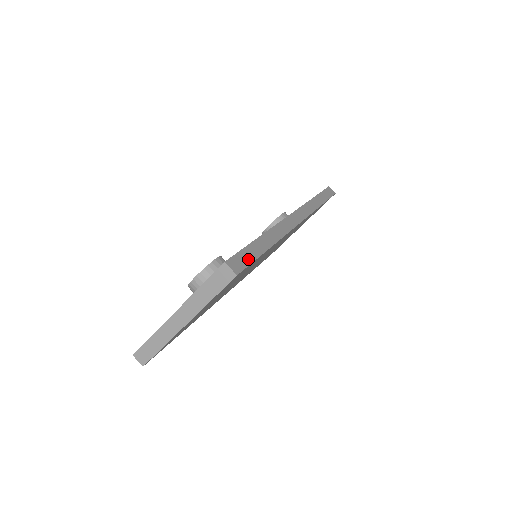
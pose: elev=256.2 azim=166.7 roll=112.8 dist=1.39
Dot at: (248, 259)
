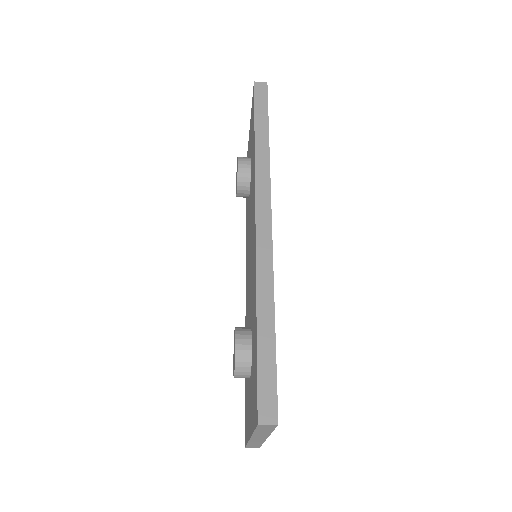
Dot at: (271, 381)
